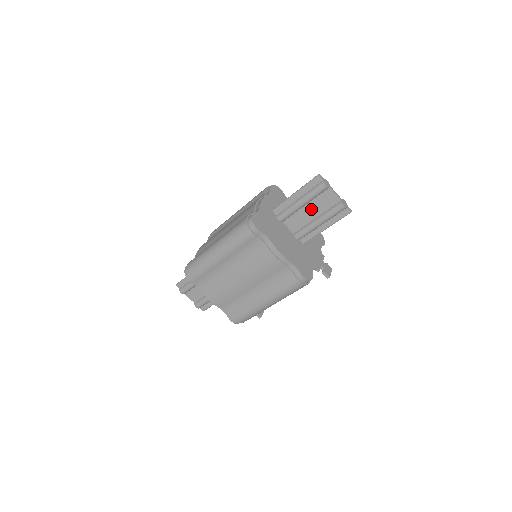
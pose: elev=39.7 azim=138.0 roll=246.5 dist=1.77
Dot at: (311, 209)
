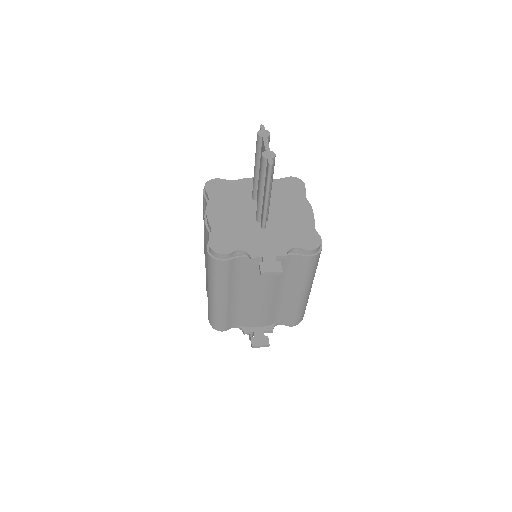
Dot at: occluded
